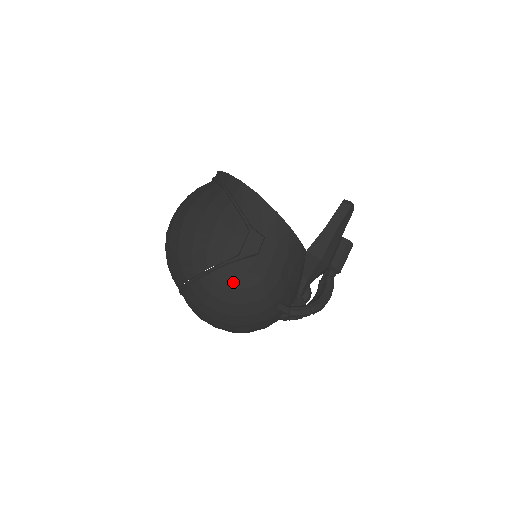
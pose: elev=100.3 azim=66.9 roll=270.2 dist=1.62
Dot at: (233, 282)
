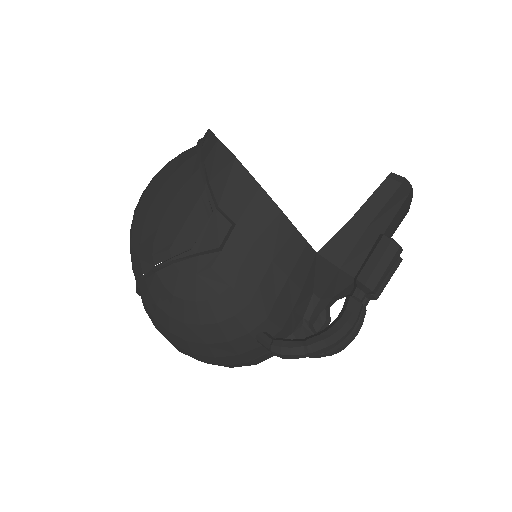
Dot at: (182, 290)
